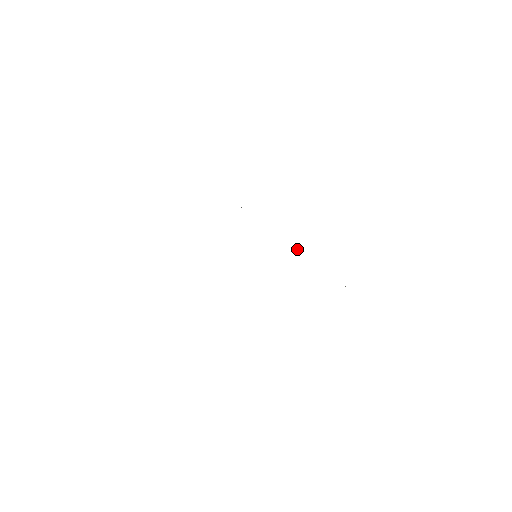
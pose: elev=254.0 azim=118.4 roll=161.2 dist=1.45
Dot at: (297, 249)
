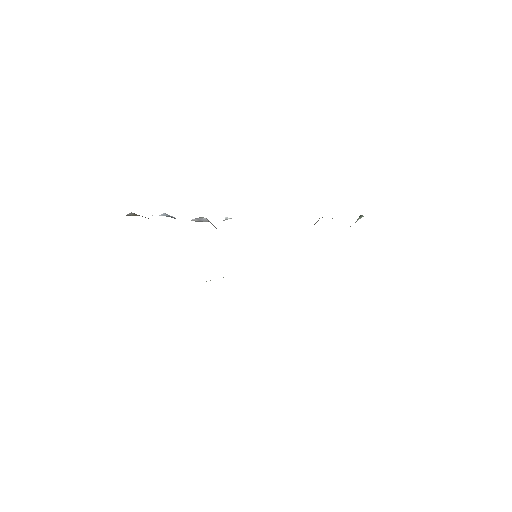
Dot at: occluded
